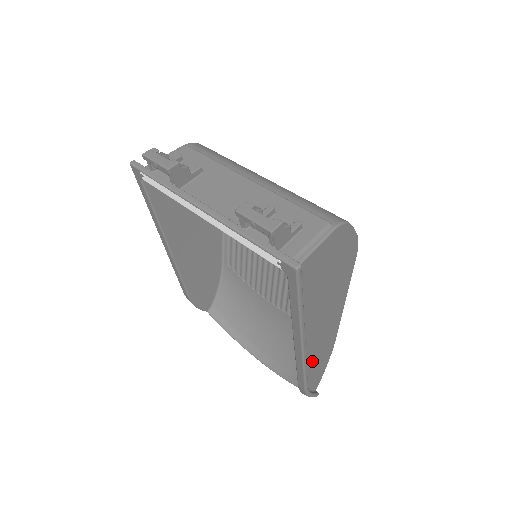
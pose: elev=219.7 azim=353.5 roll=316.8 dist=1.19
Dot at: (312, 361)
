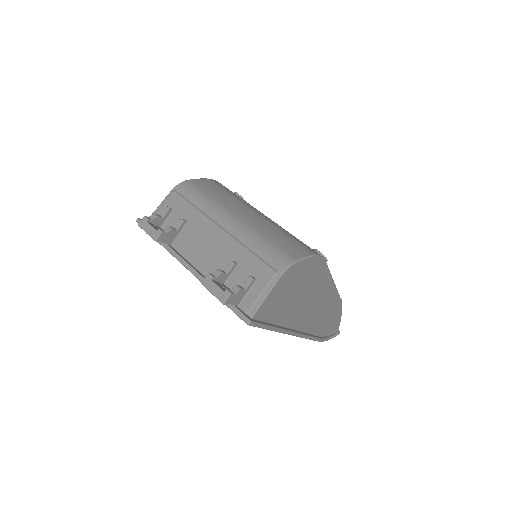
Dot at: (318, 325)
